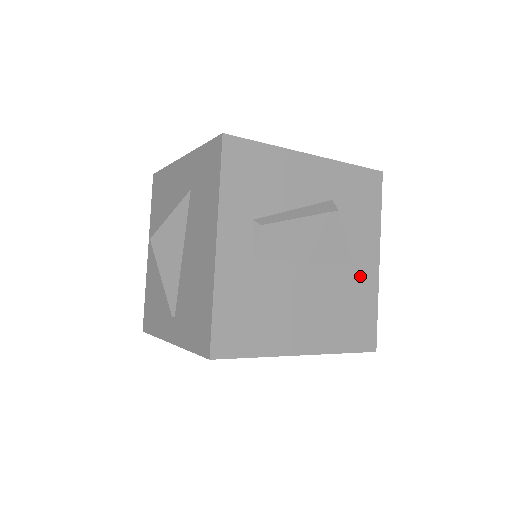
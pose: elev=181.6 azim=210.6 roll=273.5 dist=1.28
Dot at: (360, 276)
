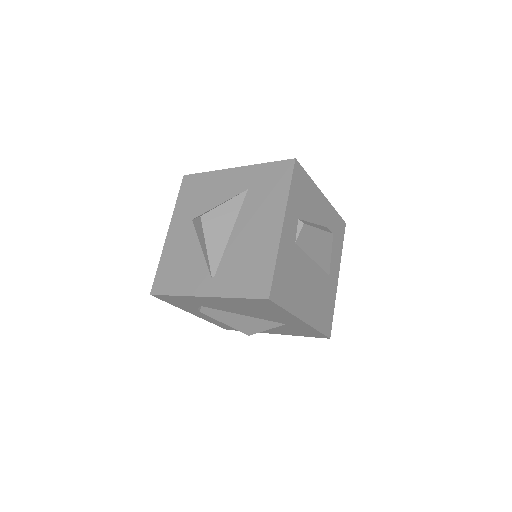
Dot at: (330, 283)
